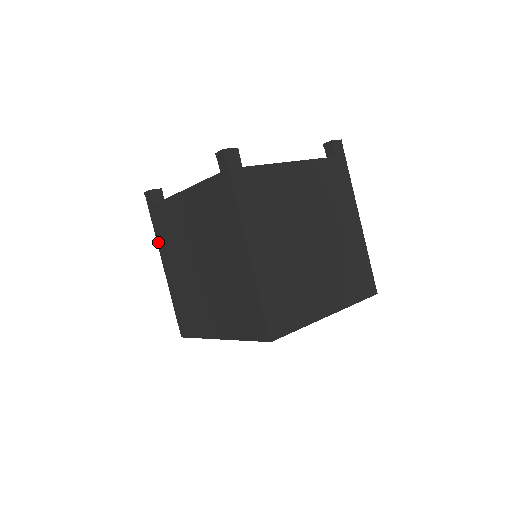
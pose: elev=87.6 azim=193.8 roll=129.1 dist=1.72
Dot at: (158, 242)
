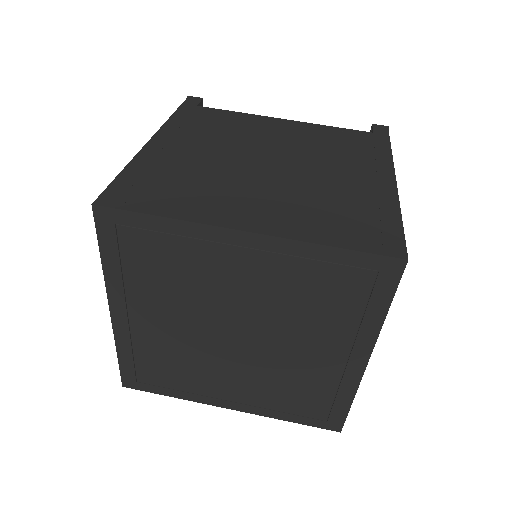
Dot at: (169, 123)
